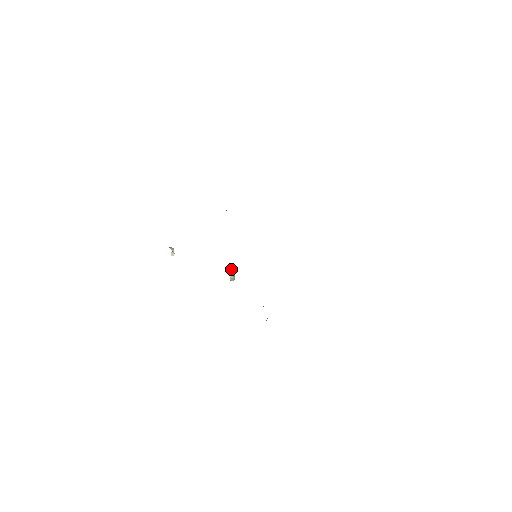
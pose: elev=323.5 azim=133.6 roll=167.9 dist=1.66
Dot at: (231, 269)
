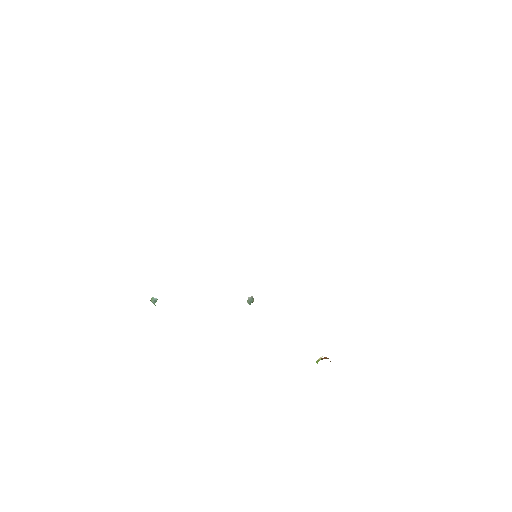
Dot at: occluded
